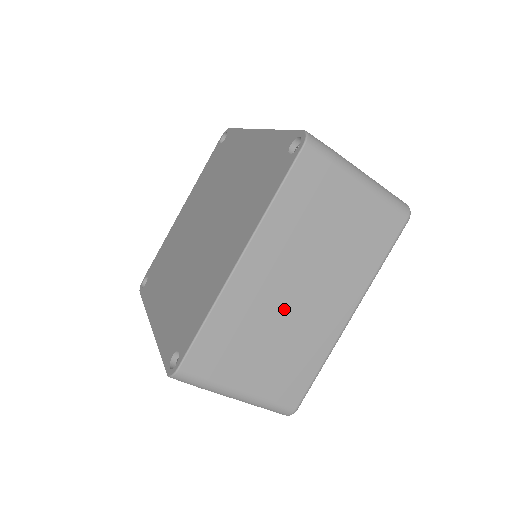
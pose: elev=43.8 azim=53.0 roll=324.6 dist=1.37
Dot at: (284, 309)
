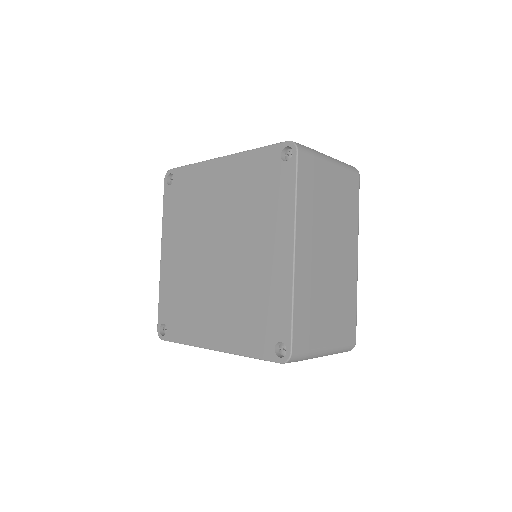
Dot at: (327, 273)
